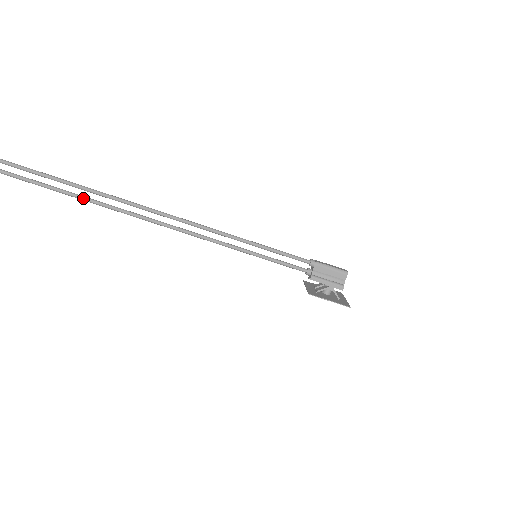
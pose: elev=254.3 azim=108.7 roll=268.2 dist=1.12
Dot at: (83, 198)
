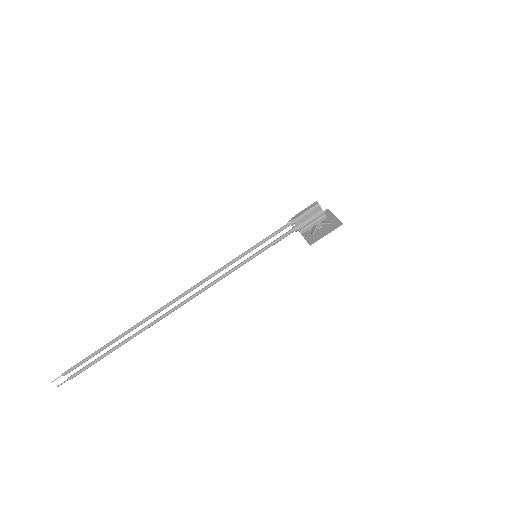
Dot at: (133, 337)
